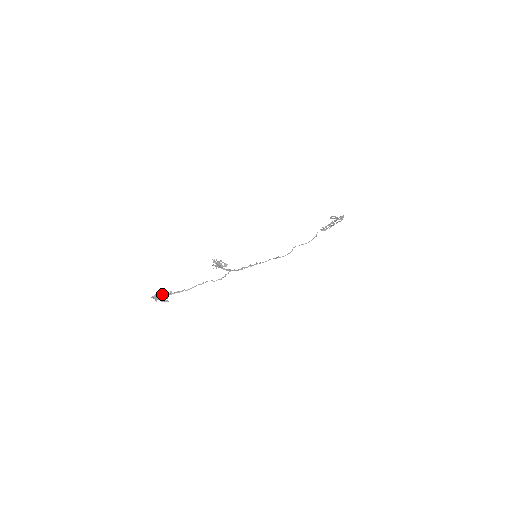
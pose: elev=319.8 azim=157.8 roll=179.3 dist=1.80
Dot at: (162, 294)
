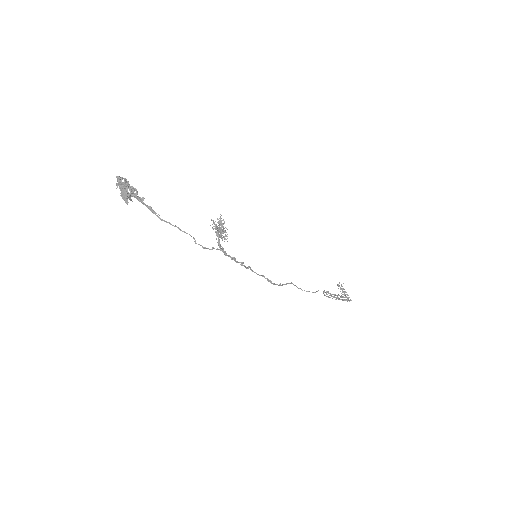
Dot at: (132, 189)
